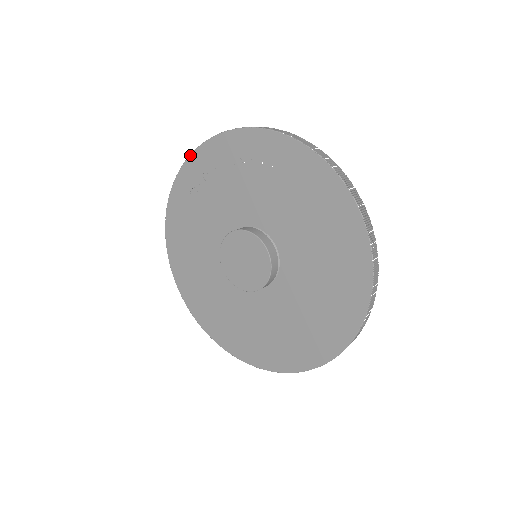
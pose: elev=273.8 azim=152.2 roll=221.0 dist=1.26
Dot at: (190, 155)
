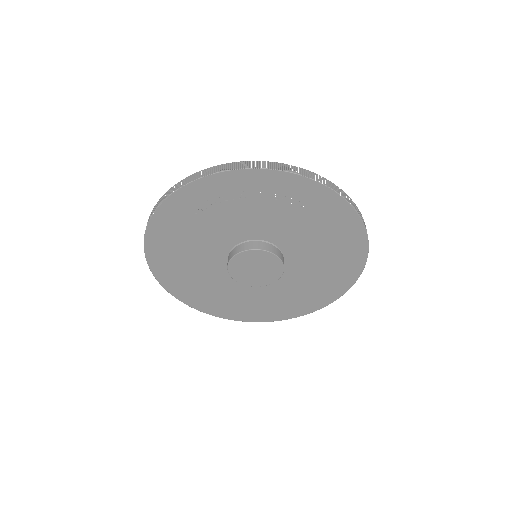
Dot at: (199, 179)
